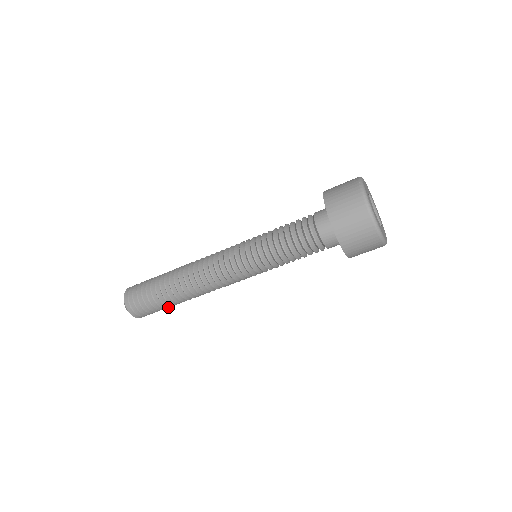
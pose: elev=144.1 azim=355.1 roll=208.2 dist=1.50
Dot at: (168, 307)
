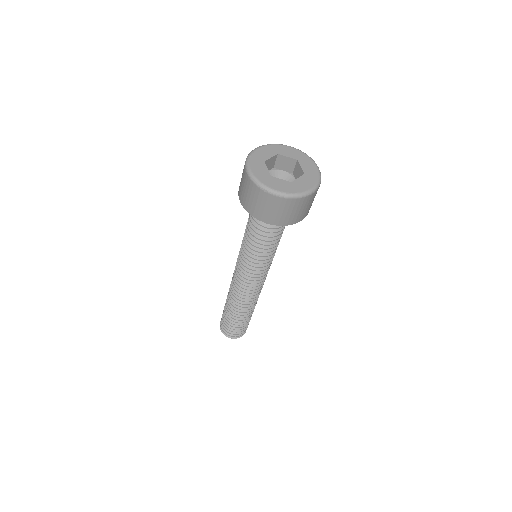
Dot at: occluded
